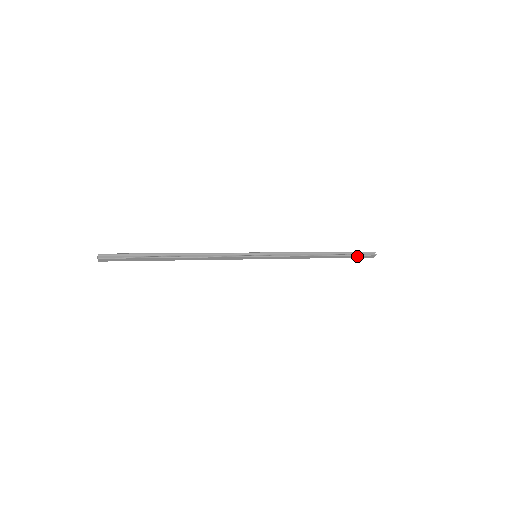
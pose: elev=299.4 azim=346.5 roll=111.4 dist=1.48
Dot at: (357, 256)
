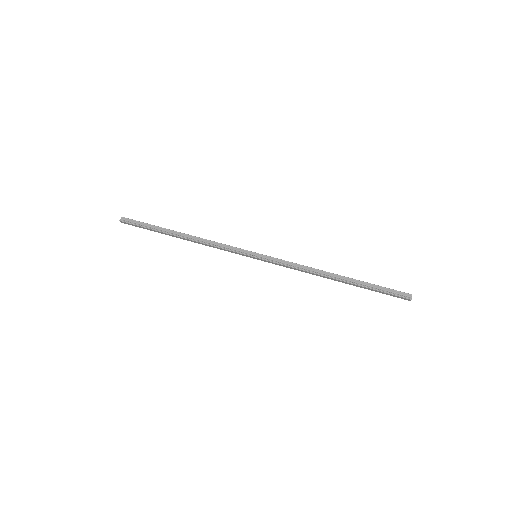
Dot at: (382, 292)
